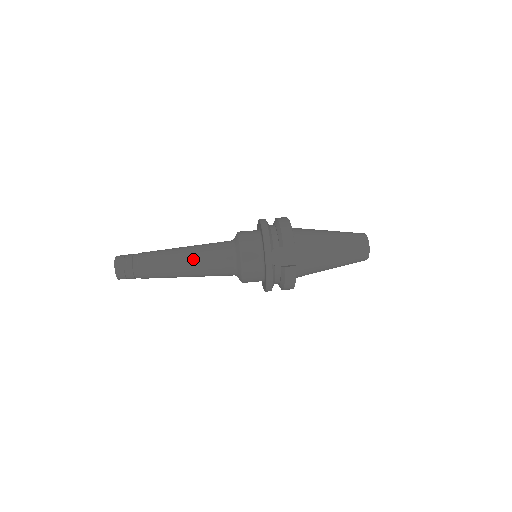
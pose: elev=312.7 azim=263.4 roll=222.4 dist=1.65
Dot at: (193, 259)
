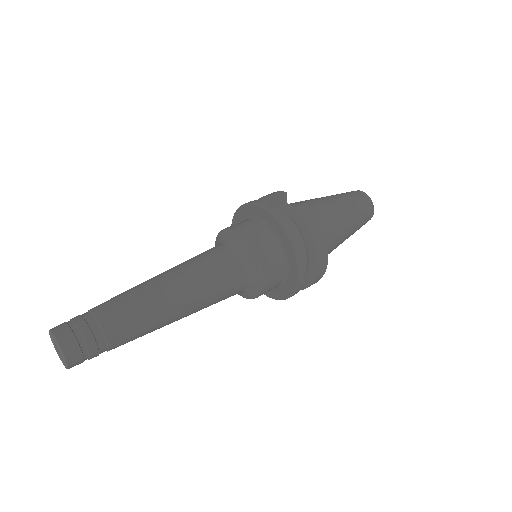
Dot at: (175, 271)
